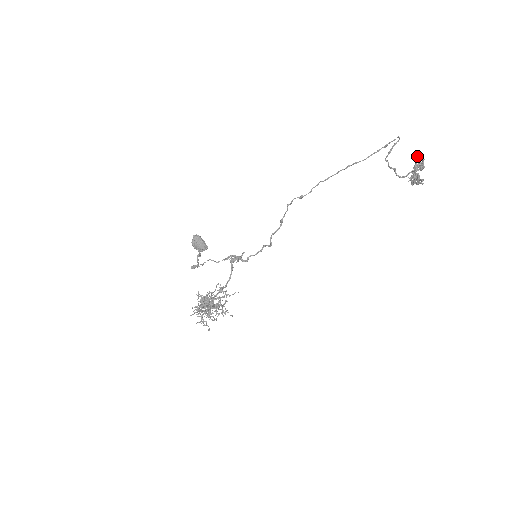
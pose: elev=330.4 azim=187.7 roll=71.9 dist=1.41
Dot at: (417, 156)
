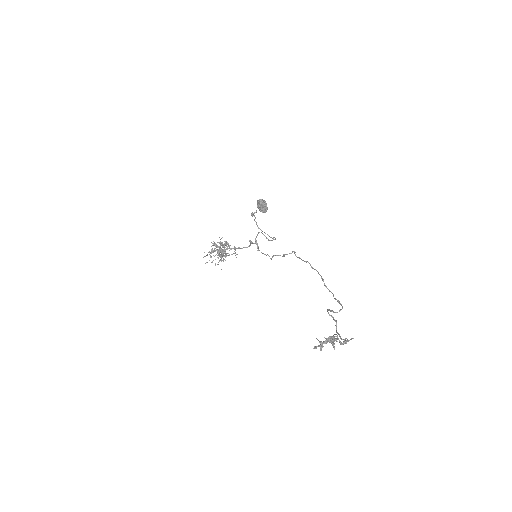
Dot at: occluded
